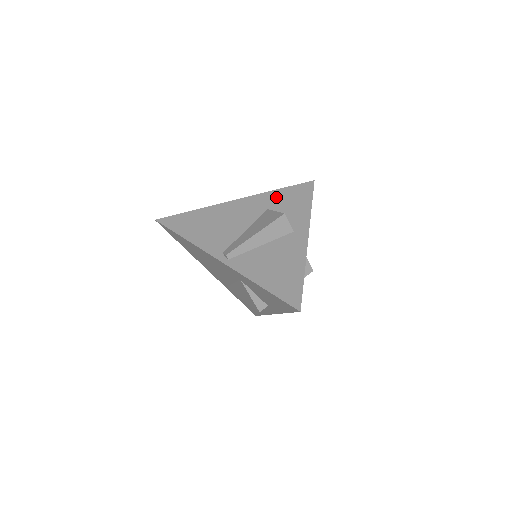
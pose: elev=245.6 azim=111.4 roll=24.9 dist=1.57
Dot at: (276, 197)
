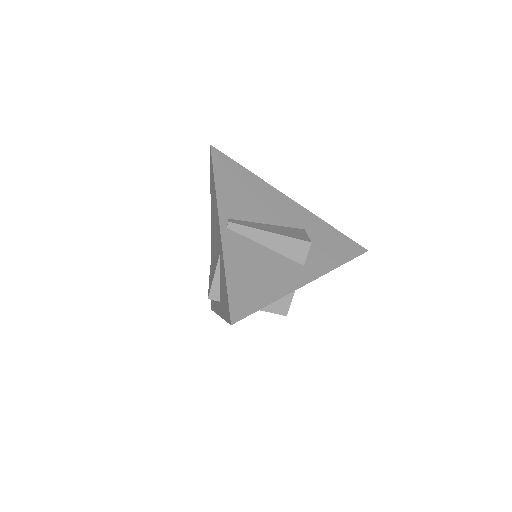
Dot at: (322, 229)
